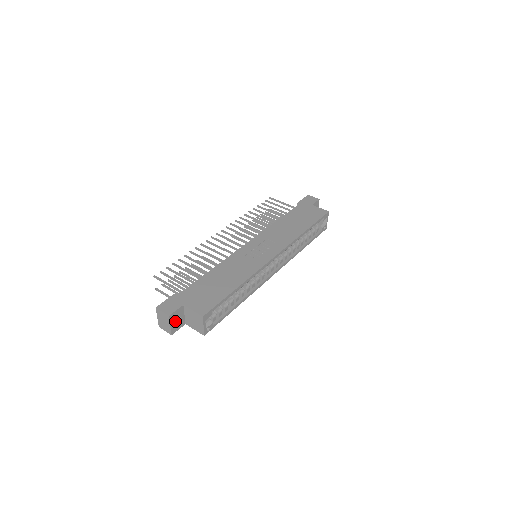
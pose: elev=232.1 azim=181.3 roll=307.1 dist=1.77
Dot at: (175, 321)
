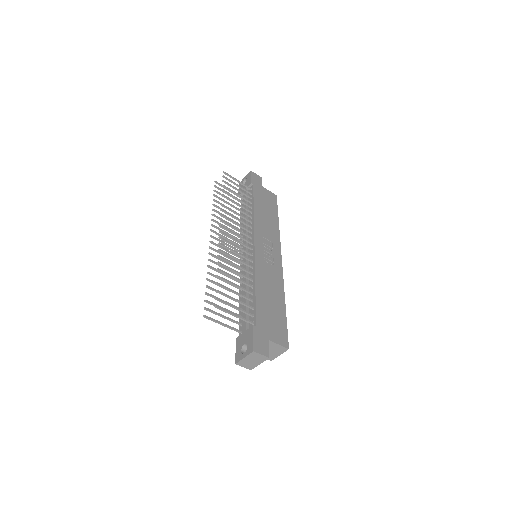
Dot at: occluded
